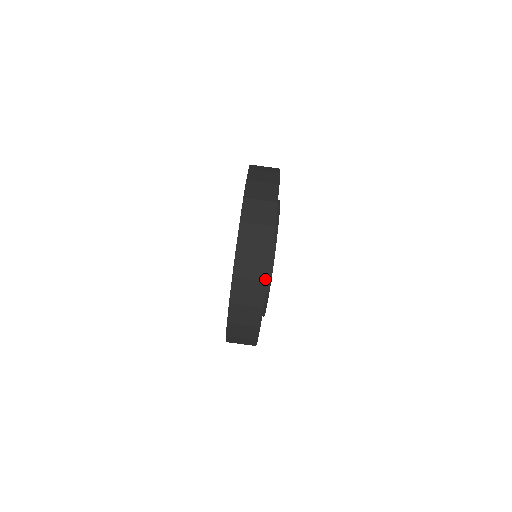
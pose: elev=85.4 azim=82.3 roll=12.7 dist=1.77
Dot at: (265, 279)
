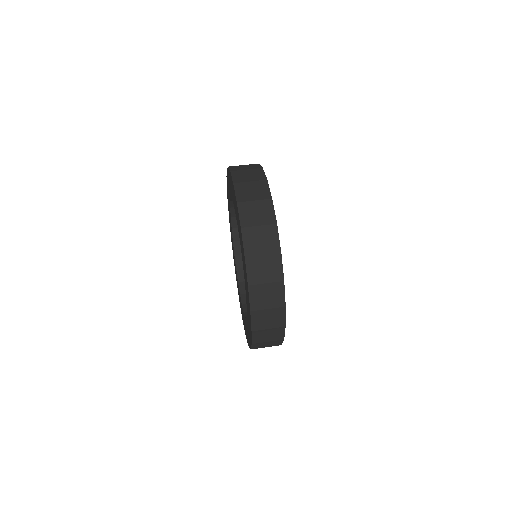
Dot at: (269, 197)
